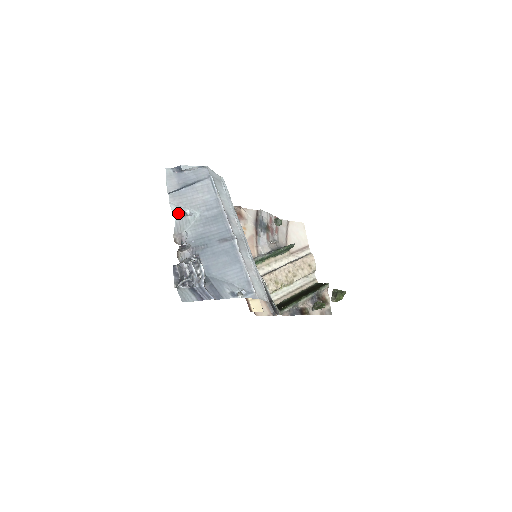
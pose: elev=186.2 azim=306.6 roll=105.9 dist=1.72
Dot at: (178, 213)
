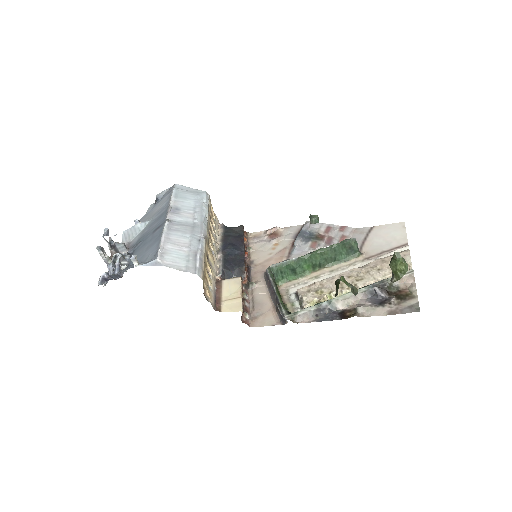
Dot at: occluded
